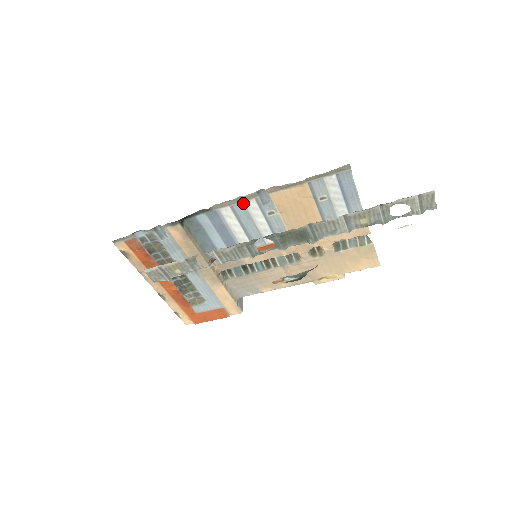
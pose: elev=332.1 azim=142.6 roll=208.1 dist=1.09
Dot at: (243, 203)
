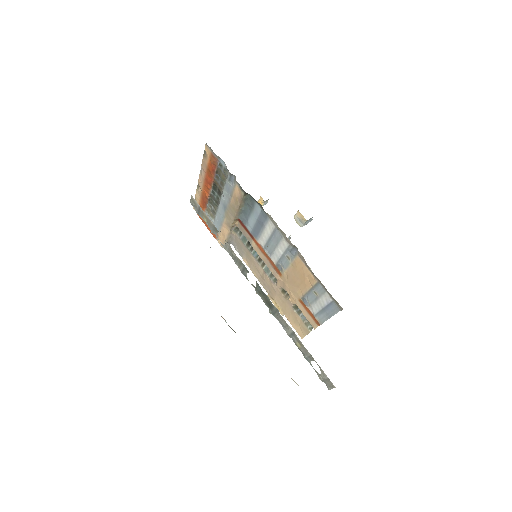
Dot at: (283, 236)
